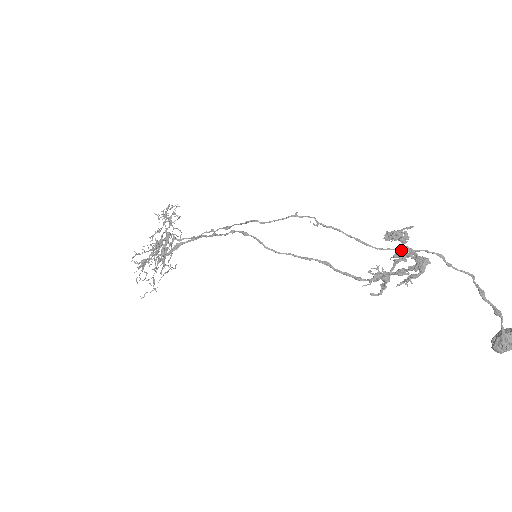
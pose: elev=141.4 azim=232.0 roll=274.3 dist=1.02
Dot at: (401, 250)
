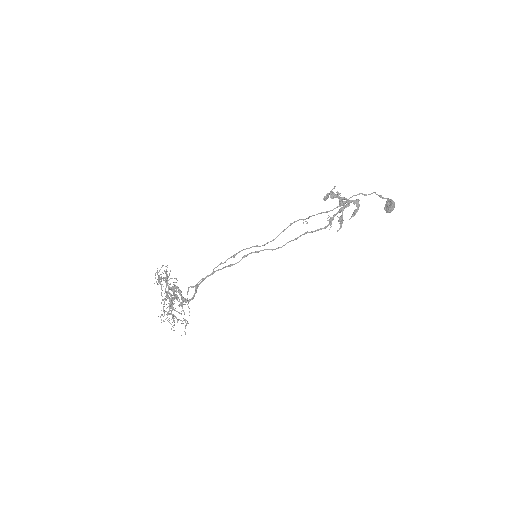
Dot at: (344, 203)
